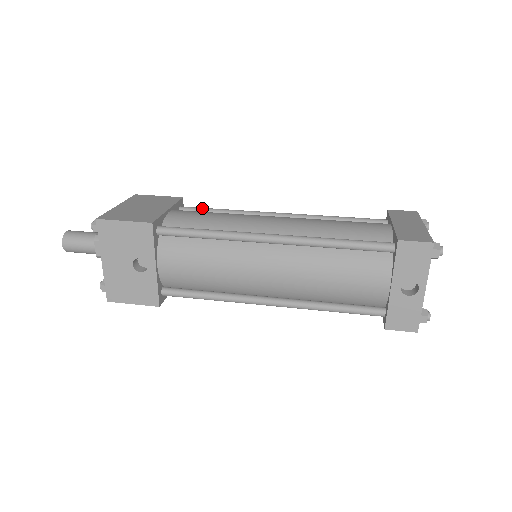
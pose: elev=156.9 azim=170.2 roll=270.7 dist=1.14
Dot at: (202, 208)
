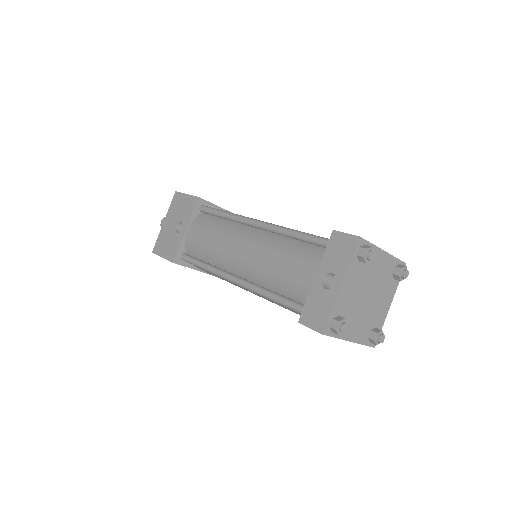
Dot at: occluded
